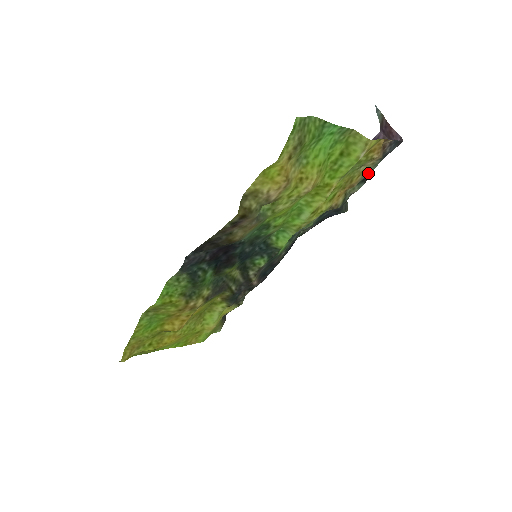
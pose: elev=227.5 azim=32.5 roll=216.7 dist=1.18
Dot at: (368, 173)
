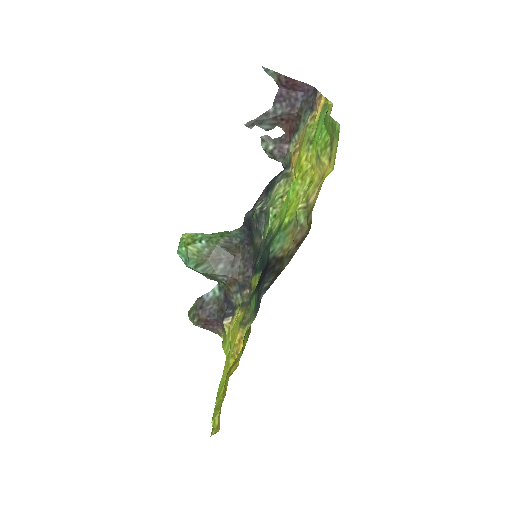
Dot at: (300, 129)
